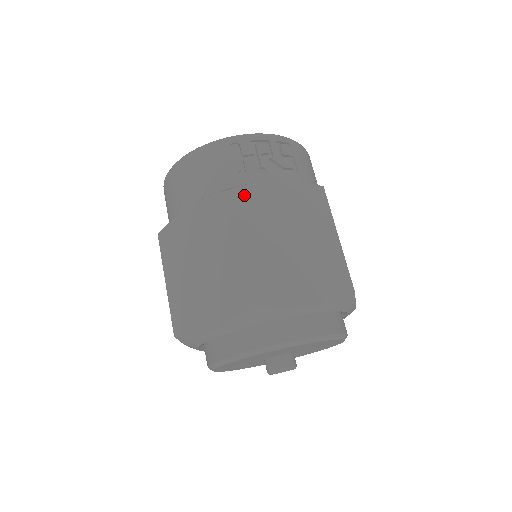
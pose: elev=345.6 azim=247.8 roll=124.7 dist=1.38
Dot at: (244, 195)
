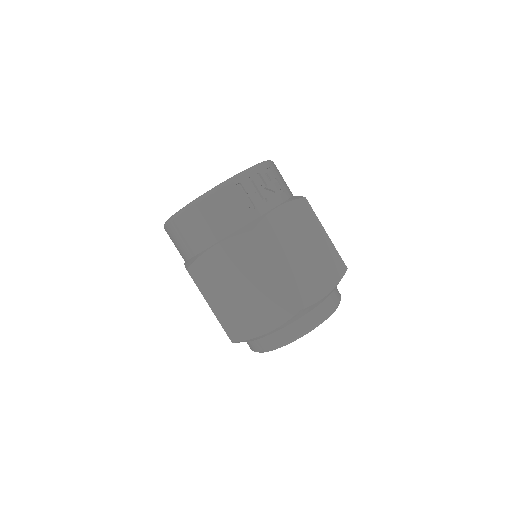
Dot at: (264, 229)
